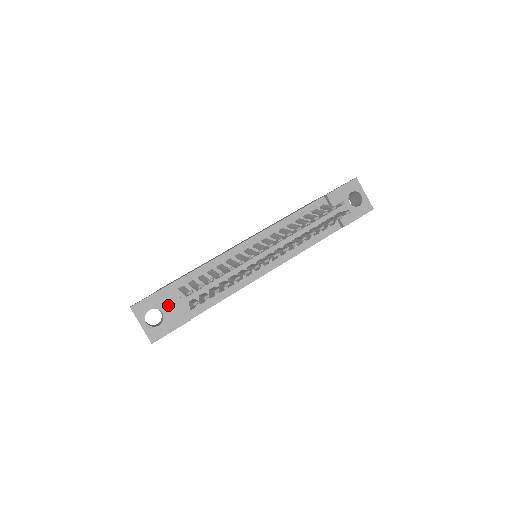
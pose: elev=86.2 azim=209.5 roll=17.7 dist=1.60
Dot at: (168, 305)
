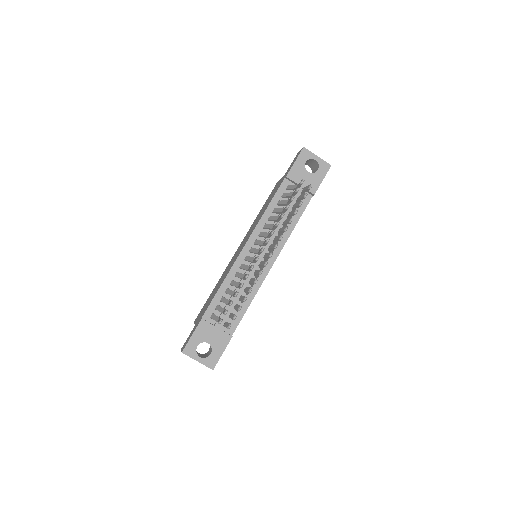
Dot at: (209, 335)
